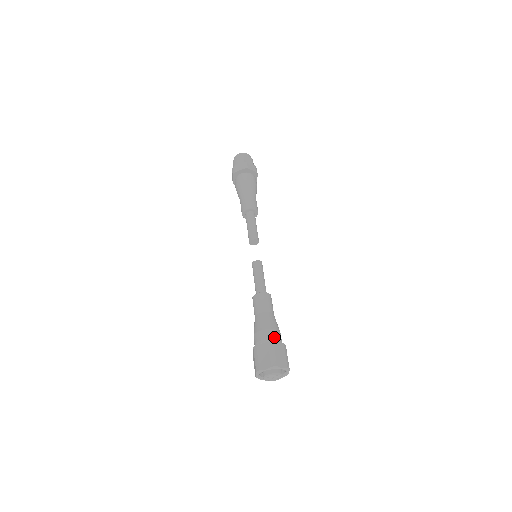
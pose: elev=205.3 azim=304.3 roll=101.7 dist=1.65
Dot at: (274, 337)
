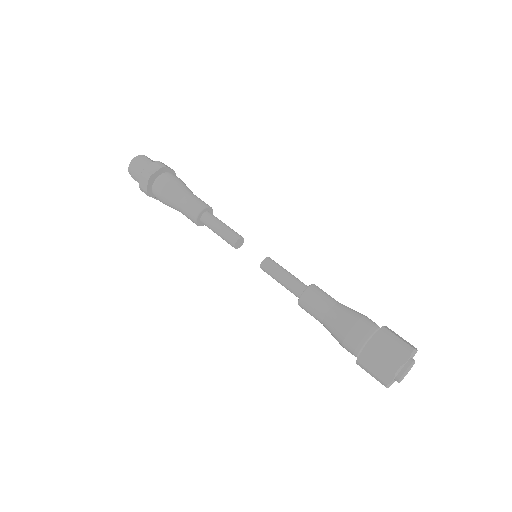
Dot at: (374, 323)
